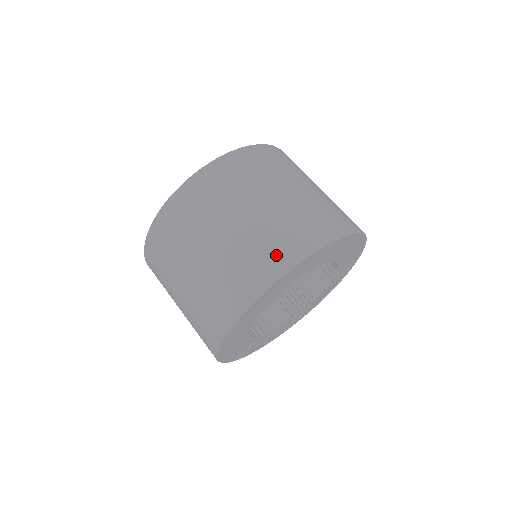
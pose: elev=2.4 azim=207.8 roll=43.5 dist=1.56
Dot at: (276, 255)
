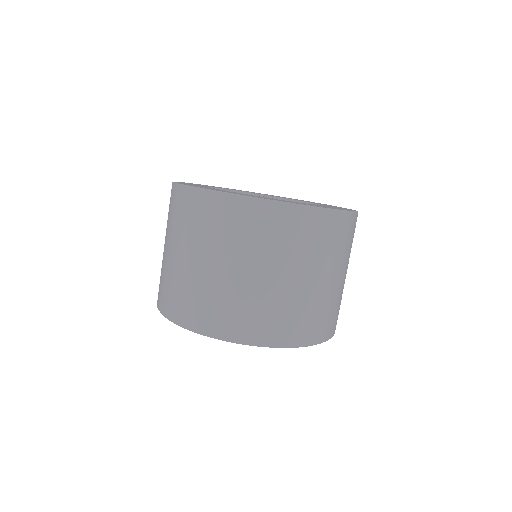
Dot at: (314, 329)
